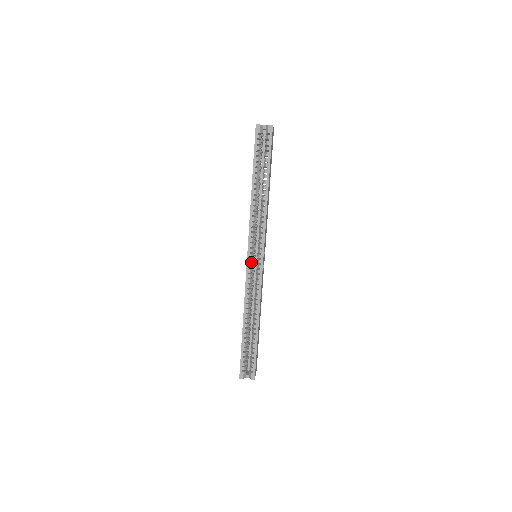
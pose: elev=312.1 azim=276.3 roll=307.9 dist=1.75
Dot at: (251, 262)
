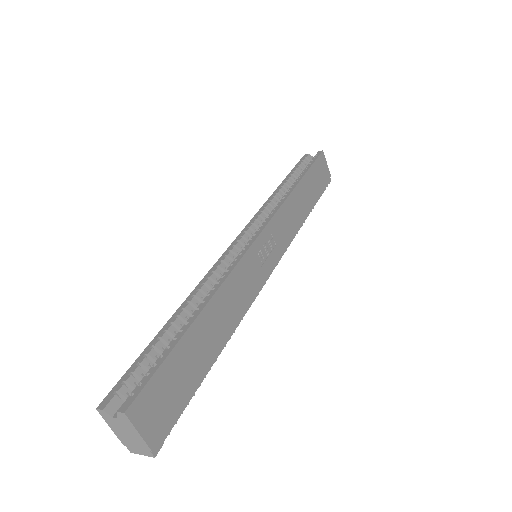
Dot at: occluded
